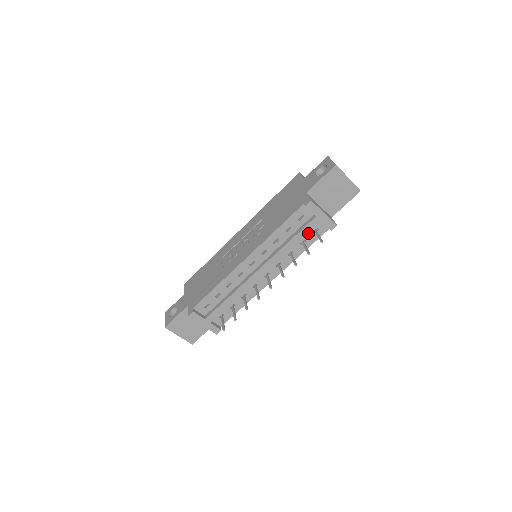
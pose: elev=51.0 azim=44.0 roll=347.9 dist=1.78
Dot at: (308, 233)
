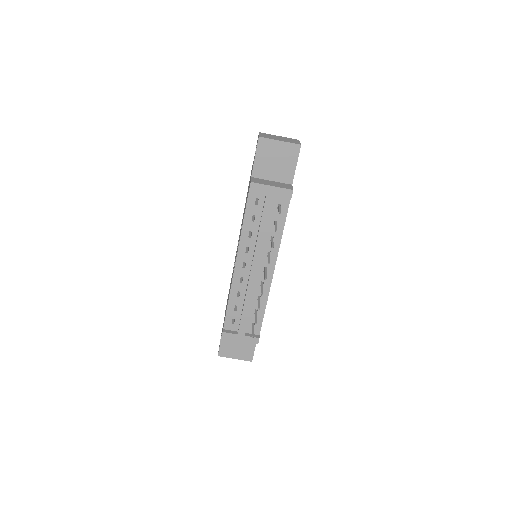
Dot at: (274, 212)
